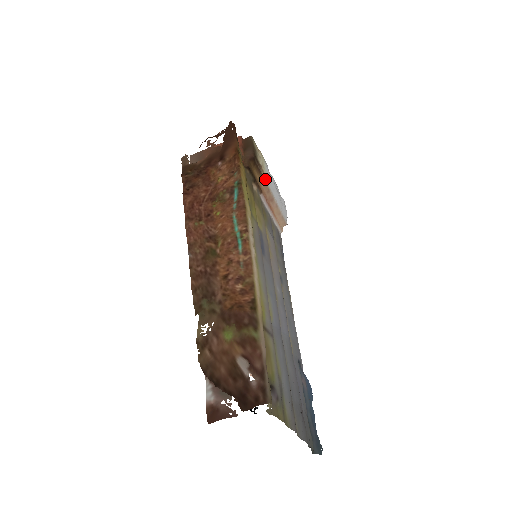
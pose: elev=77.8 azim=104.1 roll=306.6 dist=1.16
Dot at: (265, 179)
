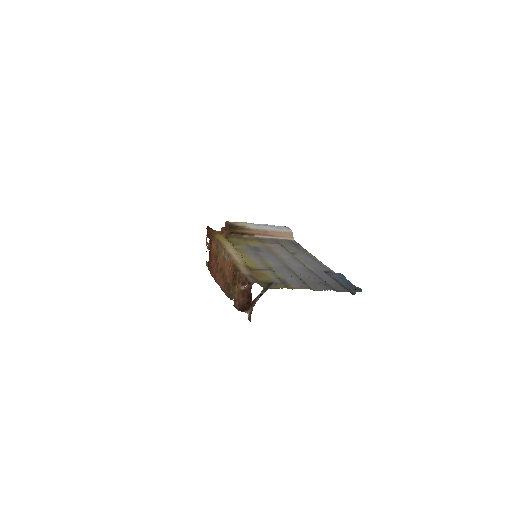
Dot at: (249, 228)
